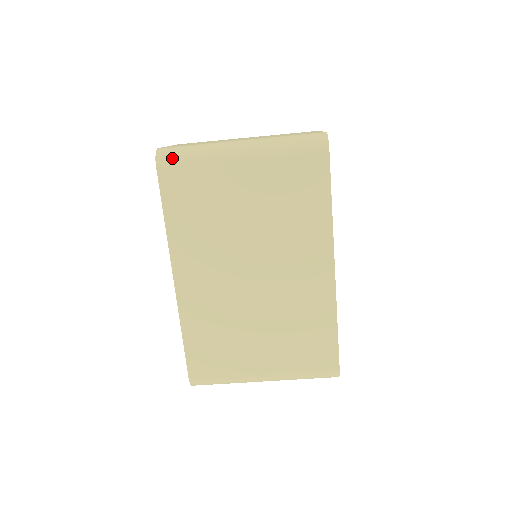
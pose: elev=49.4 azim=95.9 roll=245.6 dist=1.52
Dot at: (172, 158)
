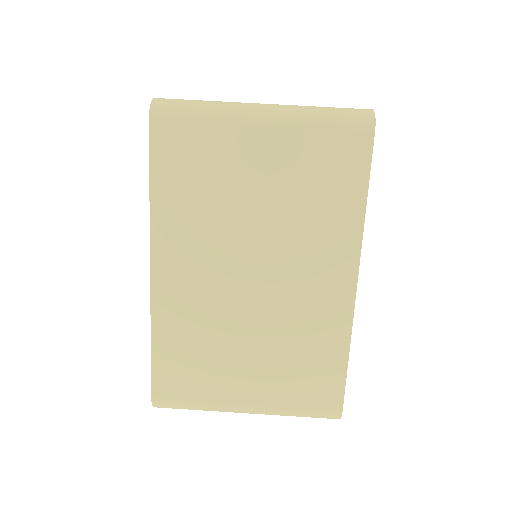
Dot at: (171, 112)
